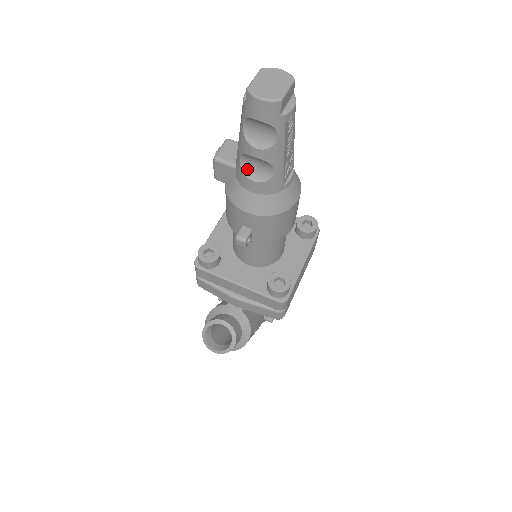
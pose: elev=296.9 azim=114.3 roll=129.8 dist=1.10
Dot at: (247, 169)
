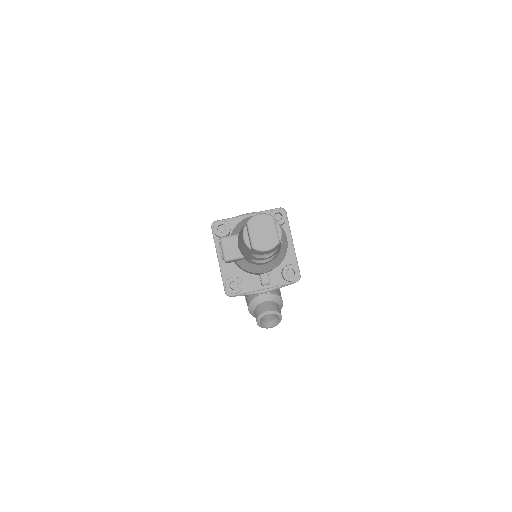
Dot at: (257, 260)
